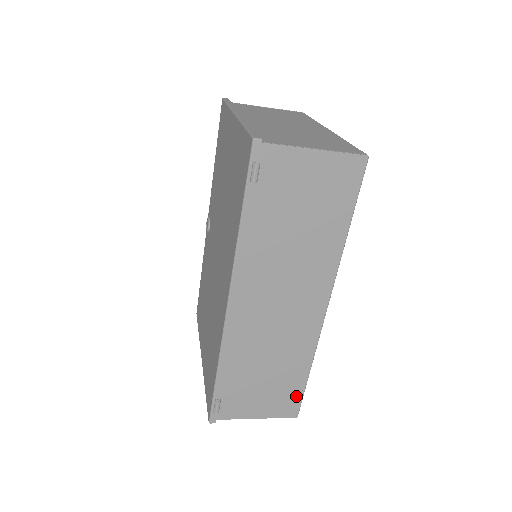
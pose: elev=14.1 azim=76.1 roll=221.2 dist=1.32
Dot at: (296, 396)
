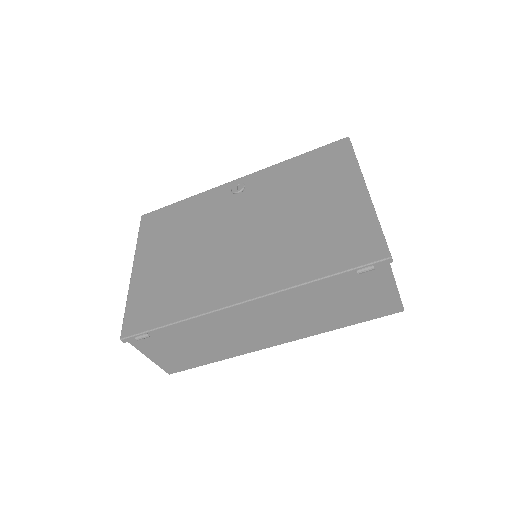
Dot at: (188, 366)
